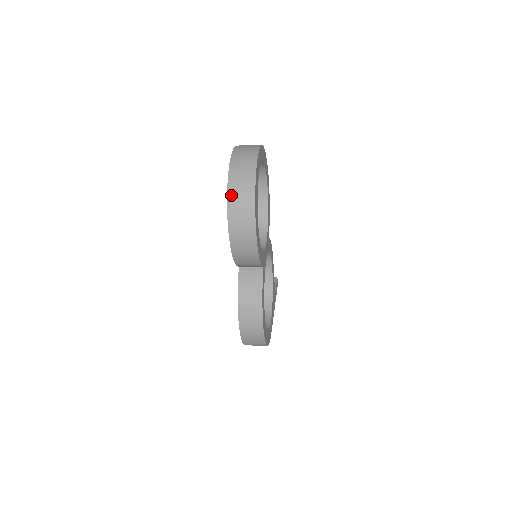
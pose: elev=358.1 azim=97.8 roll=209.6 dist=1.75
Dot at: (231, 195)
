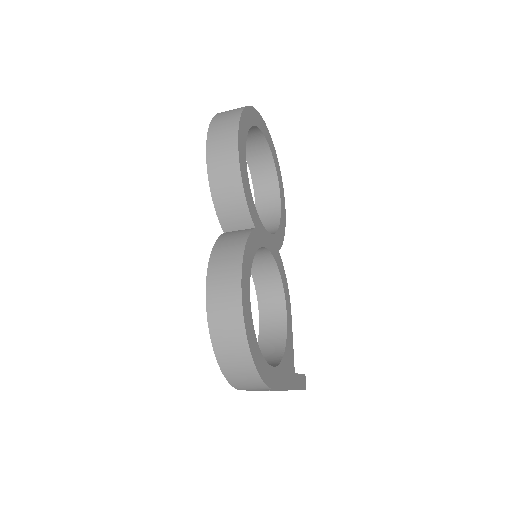
Dot at: (217, 117)
